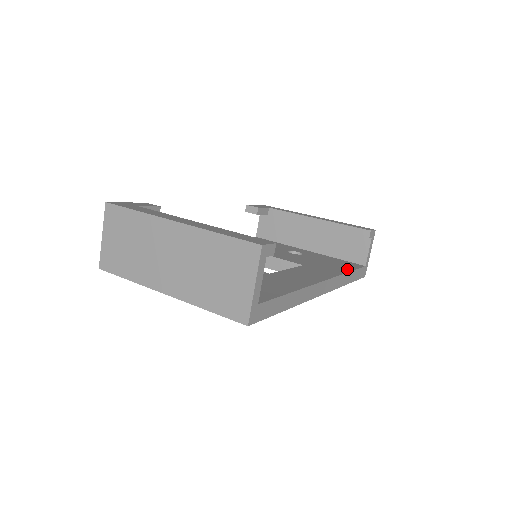
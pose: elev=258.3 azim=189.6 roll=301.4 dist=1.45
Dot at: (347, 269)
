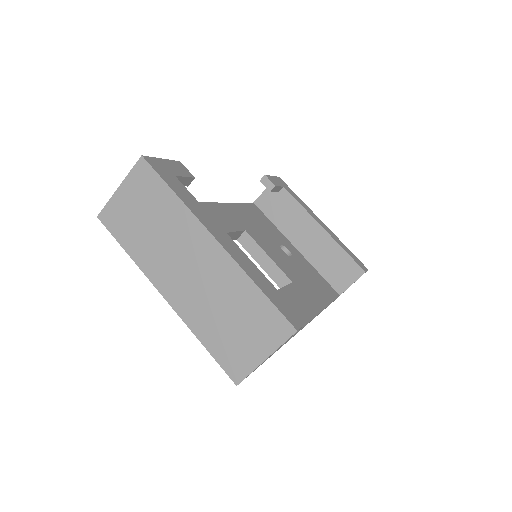
Dot at: (327, 300)
